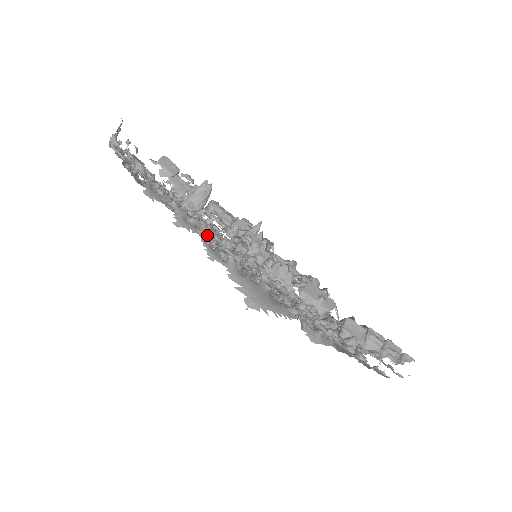
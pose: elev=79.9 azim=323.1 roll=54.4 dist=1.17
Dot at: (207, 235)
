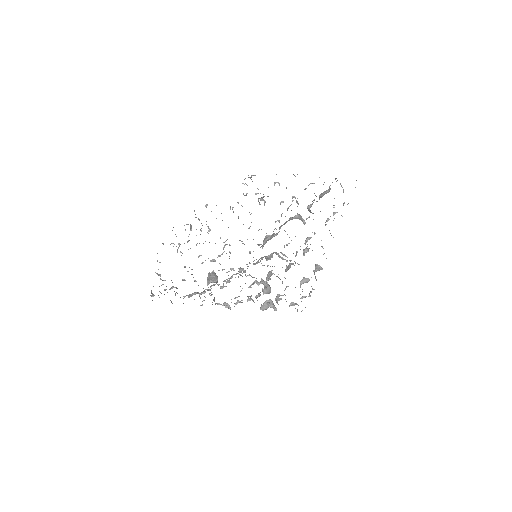
Dot at: occluded
